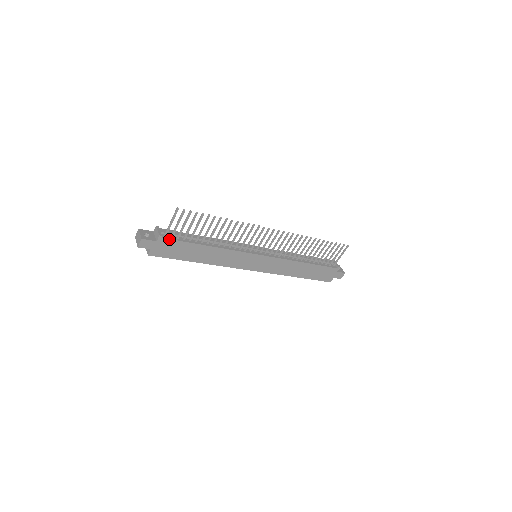
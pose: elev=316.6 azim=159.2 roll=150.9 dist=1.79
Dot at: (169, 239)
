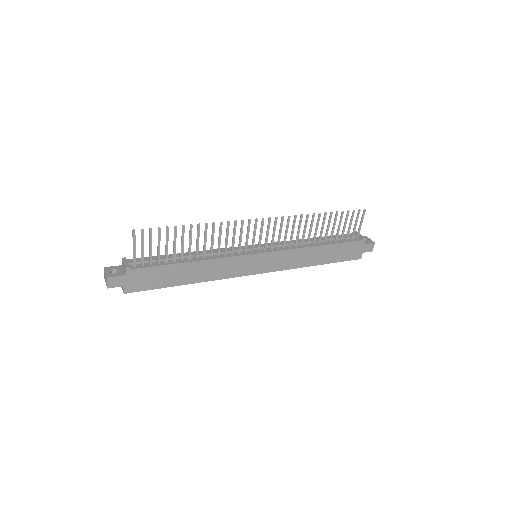
Dot at: (140, 268)
